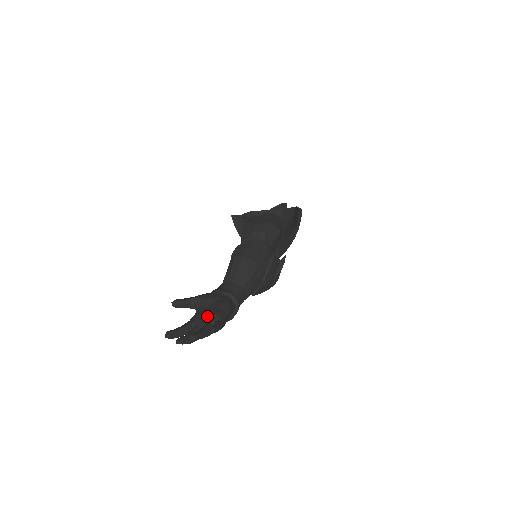
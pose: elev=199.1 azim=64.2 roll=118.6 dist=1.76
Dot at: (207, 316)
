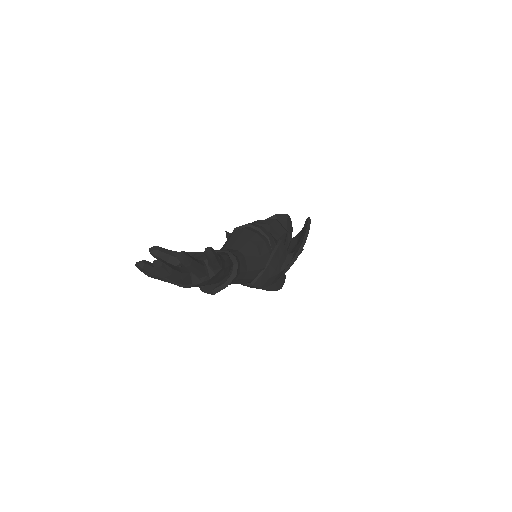
Dot at: (198, 257)
